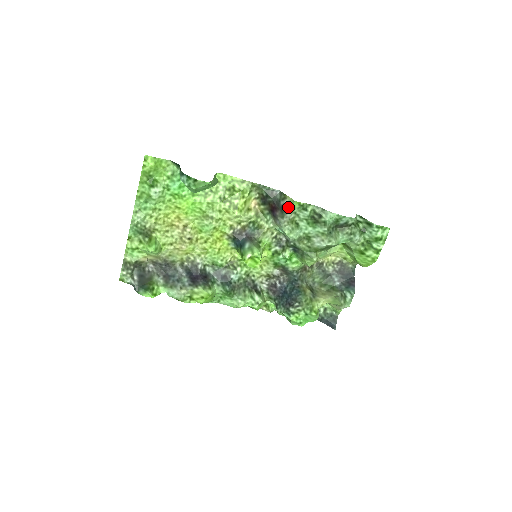
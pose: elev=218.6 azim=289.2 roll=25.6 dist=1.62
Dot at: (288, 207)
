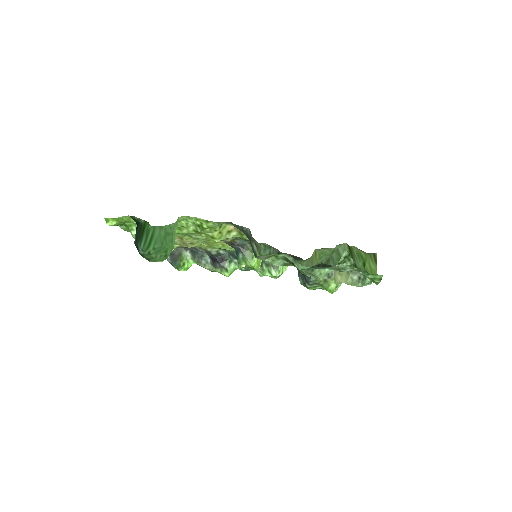
Dot at: (256, 255)
